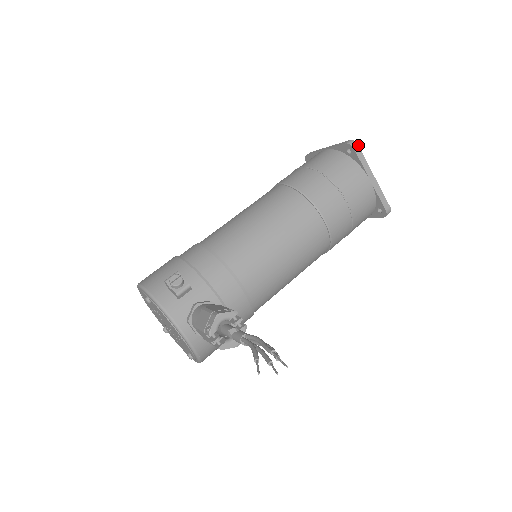
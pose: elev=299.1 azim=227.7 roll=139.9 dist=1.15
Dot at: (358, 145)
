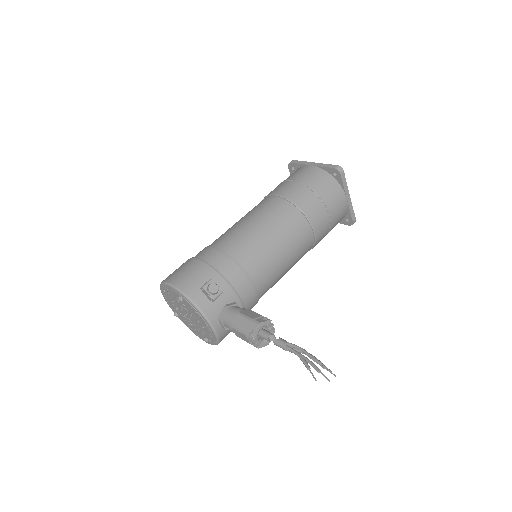
Dot at: (343, 171)
